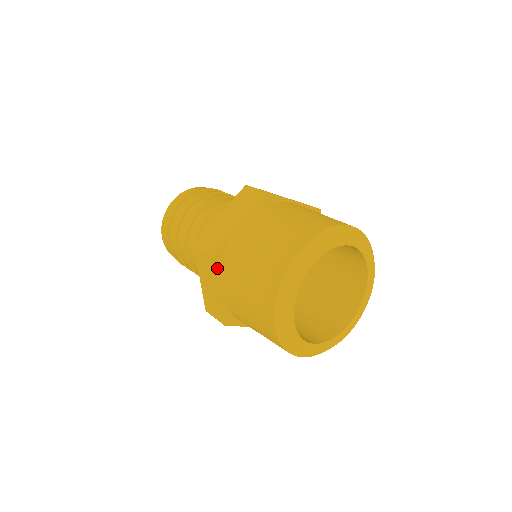
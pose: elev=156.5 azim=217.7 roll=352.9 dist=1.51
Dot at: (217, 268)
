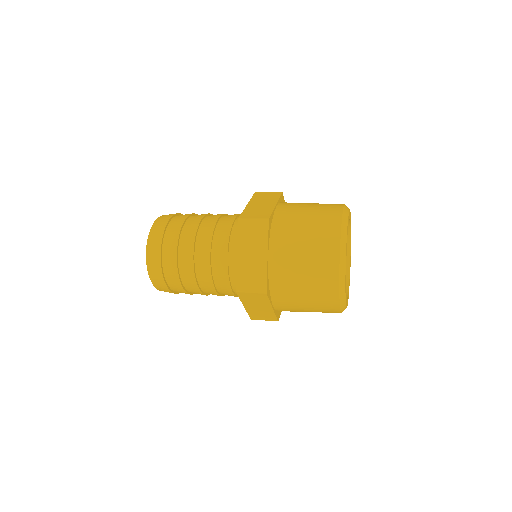
Dot at: (269, 233)
